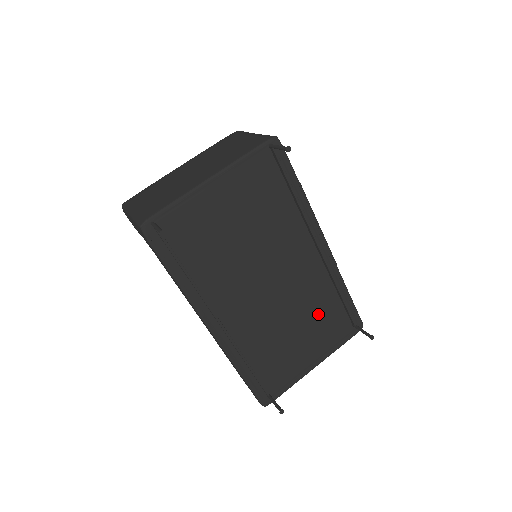
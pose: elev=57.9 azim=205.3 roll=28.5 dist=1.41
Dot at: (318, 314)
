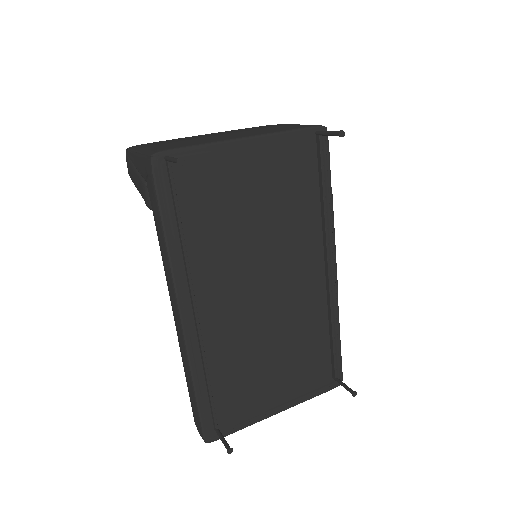
Dot at: (302, 348)
